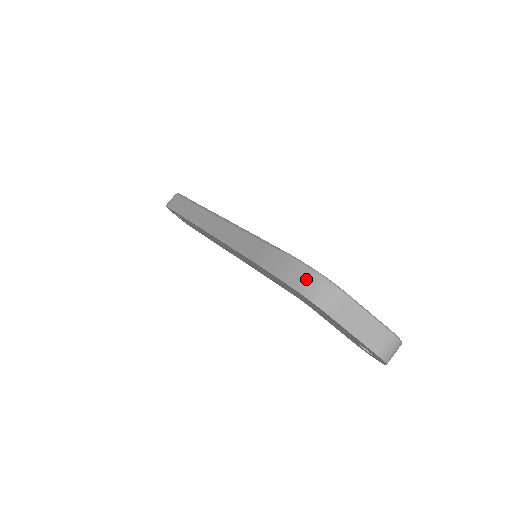
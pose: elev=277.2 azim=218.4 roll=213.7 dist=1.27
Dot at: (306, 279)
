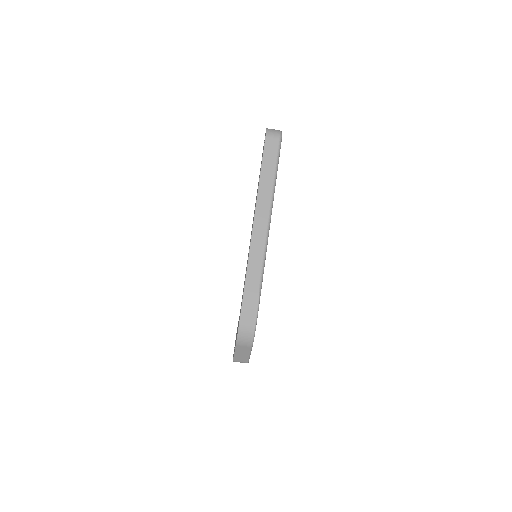
Dot at: (248, 328)
